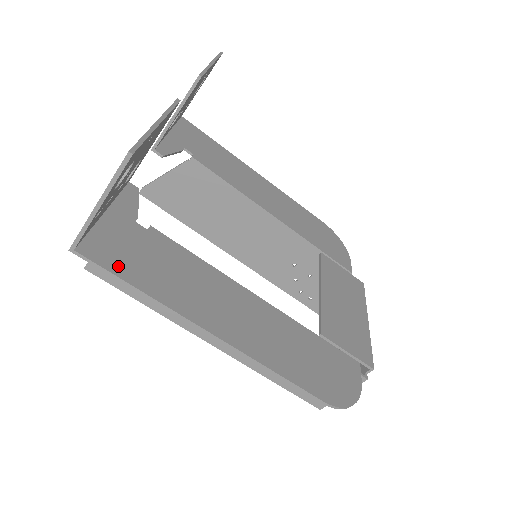
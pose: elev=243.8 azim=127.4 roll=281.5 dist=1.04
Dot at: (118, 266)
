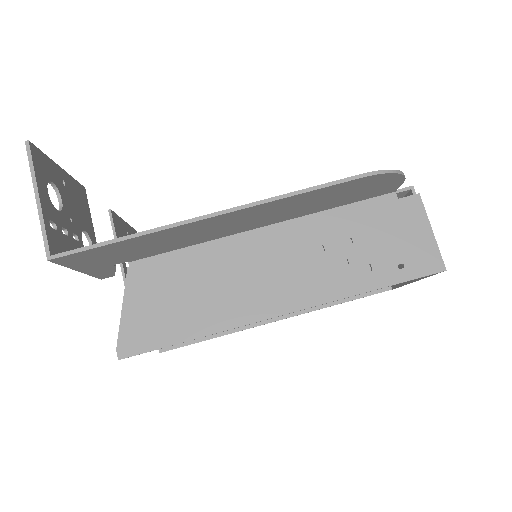
Dot at: (98, 247)
